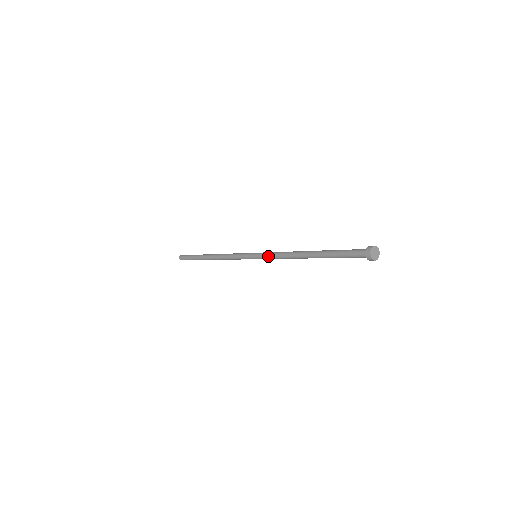
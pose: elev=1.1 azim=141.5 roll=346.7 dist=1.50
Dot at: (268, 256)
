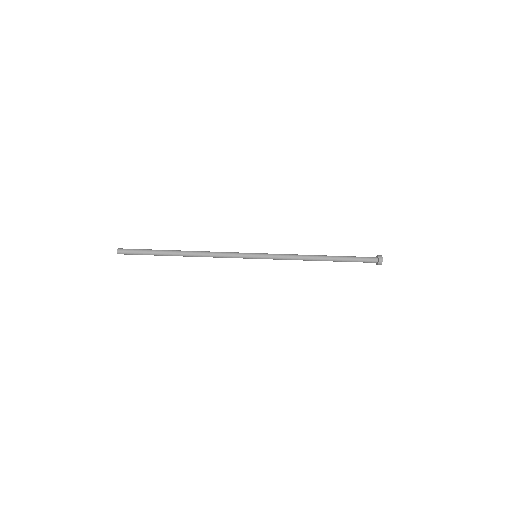
Dot at: (277, 258)
